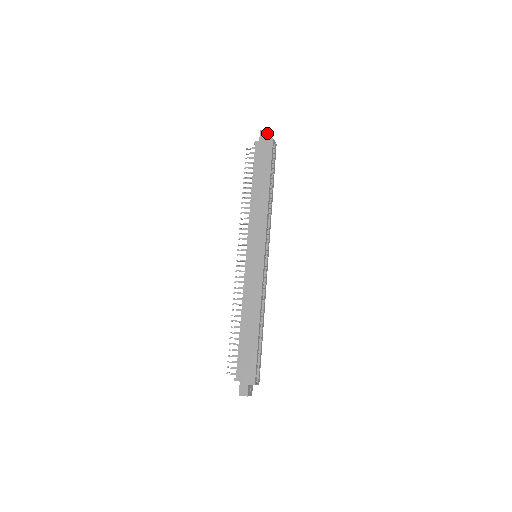
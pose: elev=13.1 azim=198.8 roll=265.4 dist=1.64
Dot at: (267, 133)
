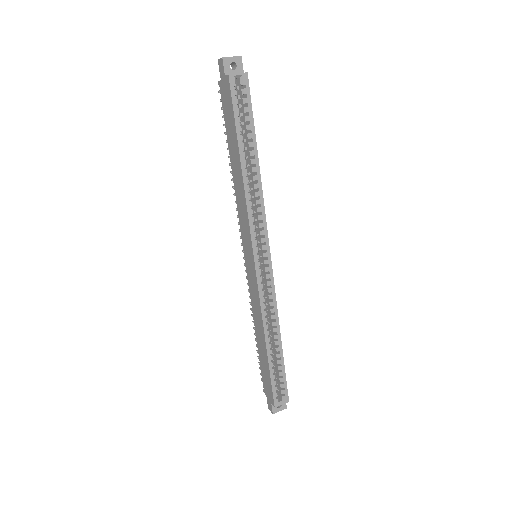
Dot at: (223, 65)
